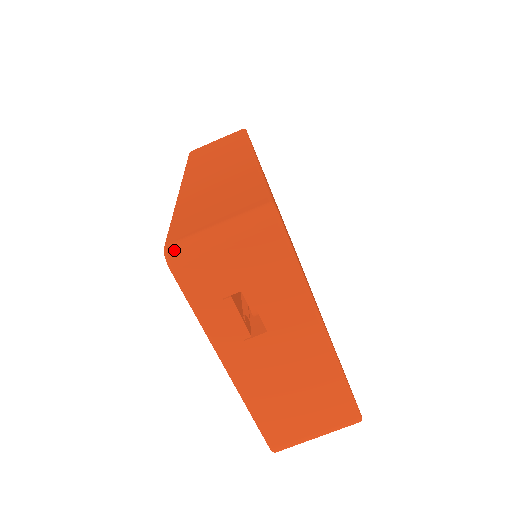
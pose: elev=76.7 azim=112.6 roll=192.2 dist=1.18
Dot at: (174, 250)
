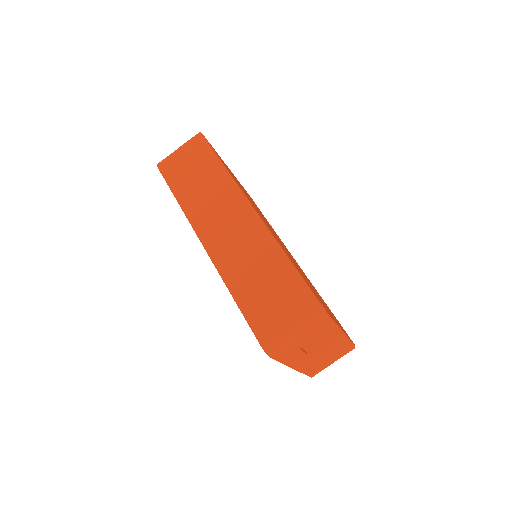
Dot at: (271, 349)
